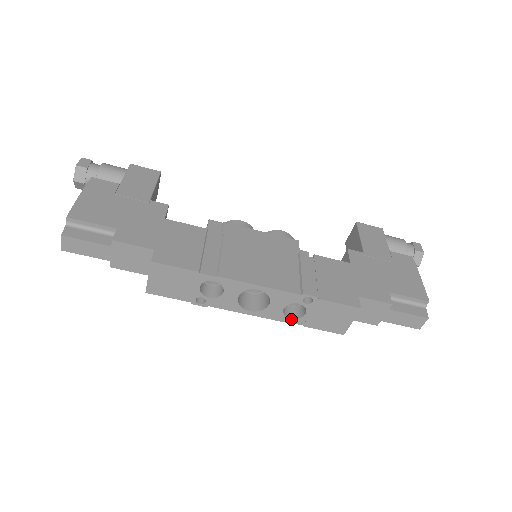
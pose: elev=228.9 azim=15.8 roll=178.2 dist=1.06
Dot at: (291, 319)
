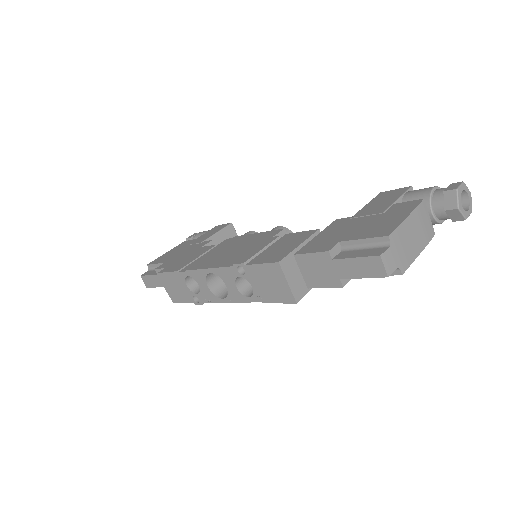
Dot at: (249, 297)
